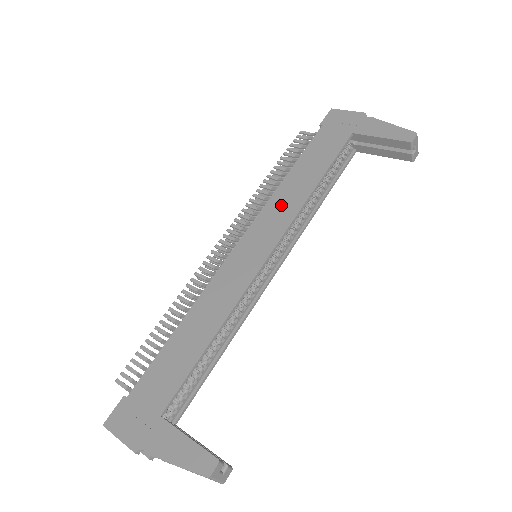
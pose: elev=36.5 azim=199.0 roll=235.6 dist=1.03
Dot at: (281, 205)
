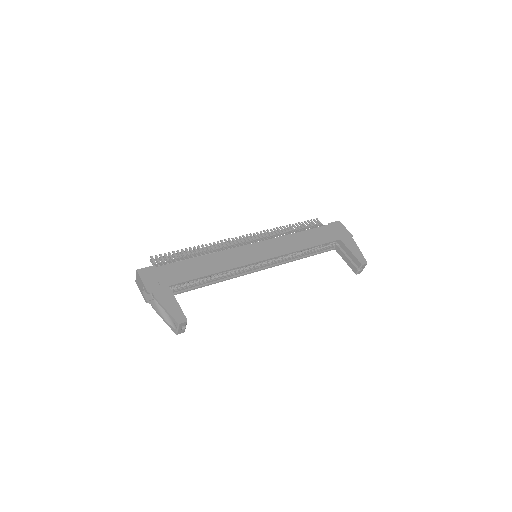
Dot at: (285, 243)
